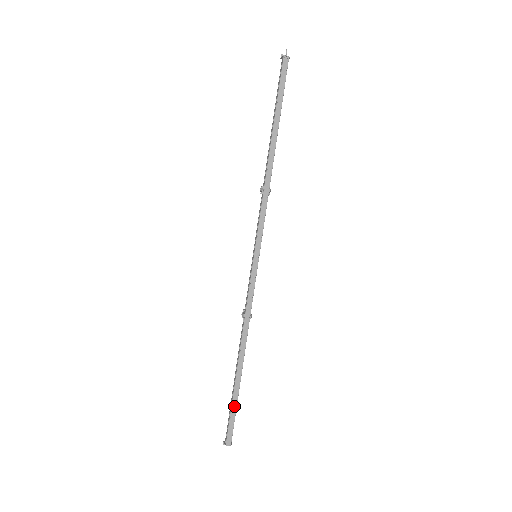
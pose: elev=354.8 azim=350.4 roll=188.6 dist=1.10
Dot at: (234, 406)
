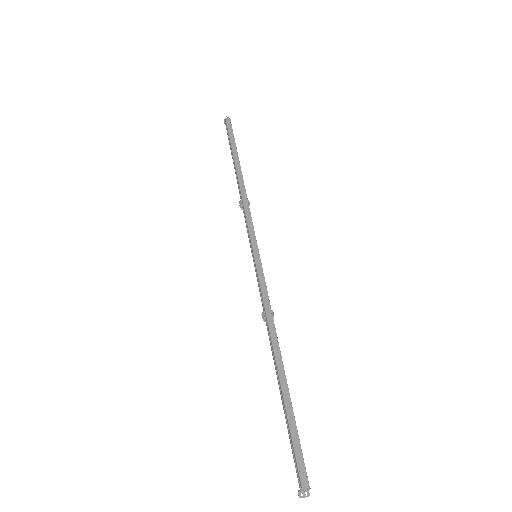
Dot at: (292, 426)
